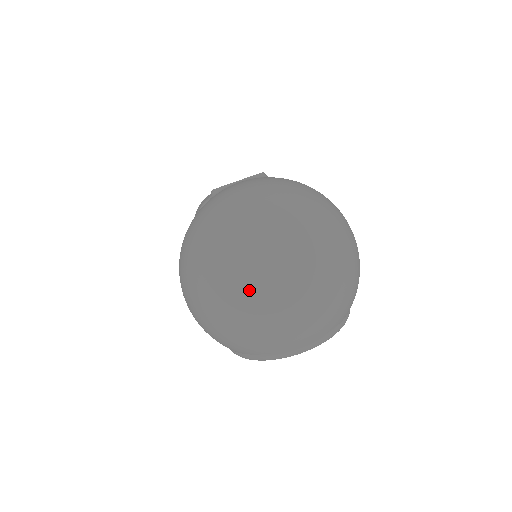
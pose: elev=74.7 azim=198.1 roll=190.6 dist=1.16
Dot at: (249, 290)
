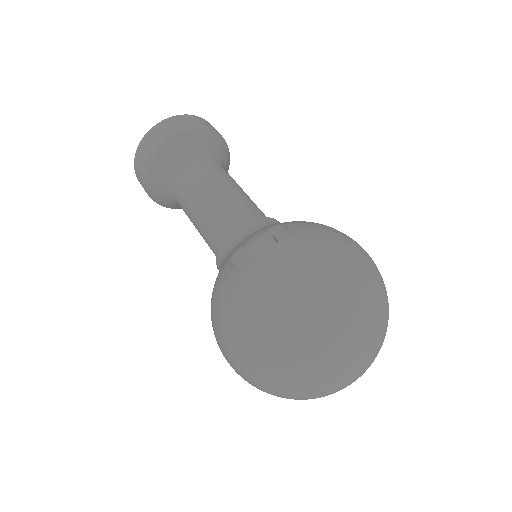
Dot at: (319, 390)
